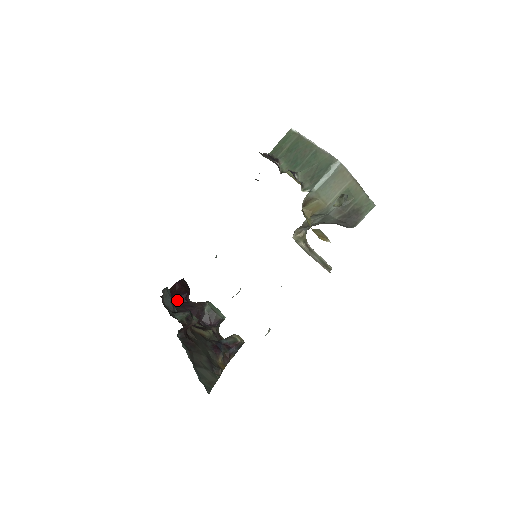
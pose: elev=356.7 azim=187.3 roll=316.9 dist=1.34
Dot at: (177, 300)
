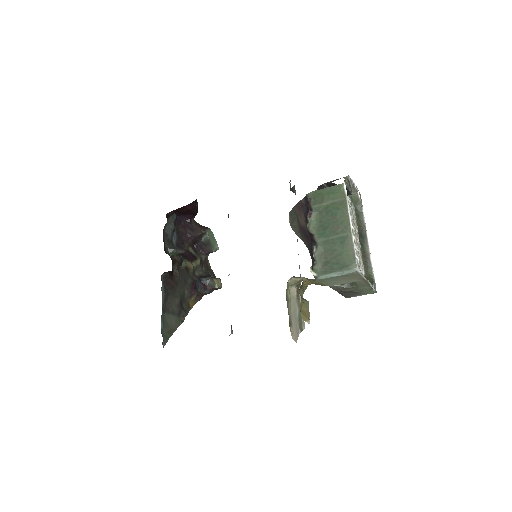
Dot at: (182, 217)
